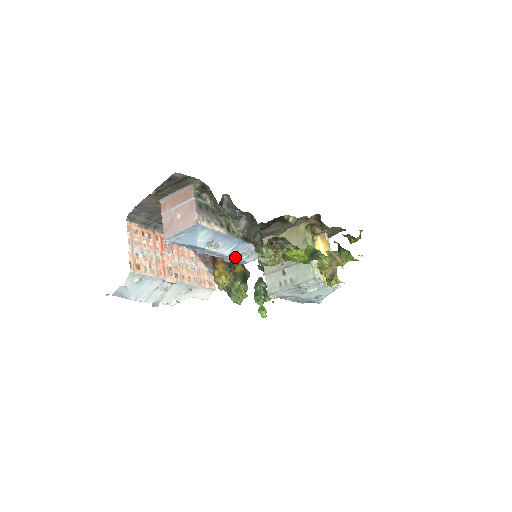
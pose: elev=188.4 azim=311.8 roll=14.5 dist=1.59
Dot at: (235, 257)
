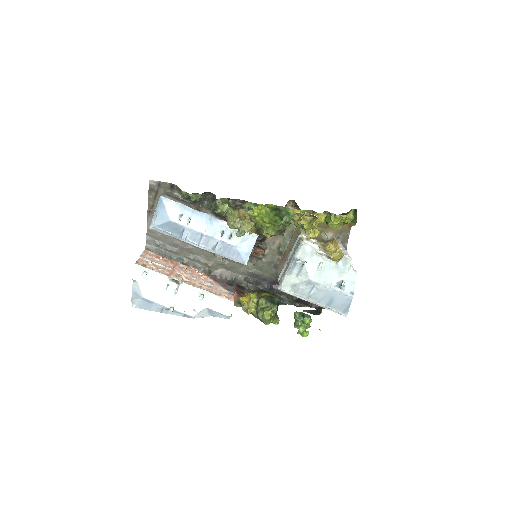
Dot at: (216, 238)
